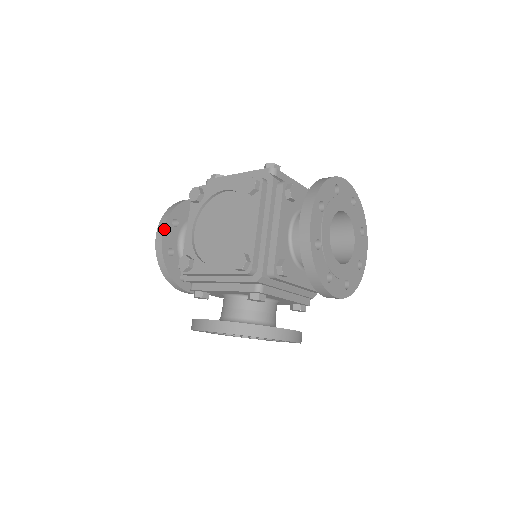
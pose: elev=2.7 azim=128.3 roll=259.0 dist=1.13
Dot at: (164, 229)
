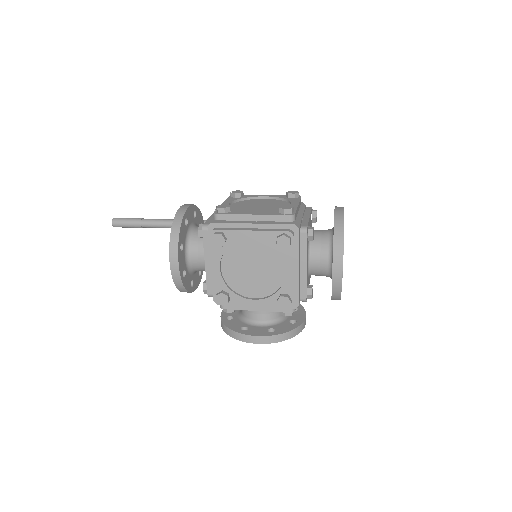
Dot at: (178, 261)
